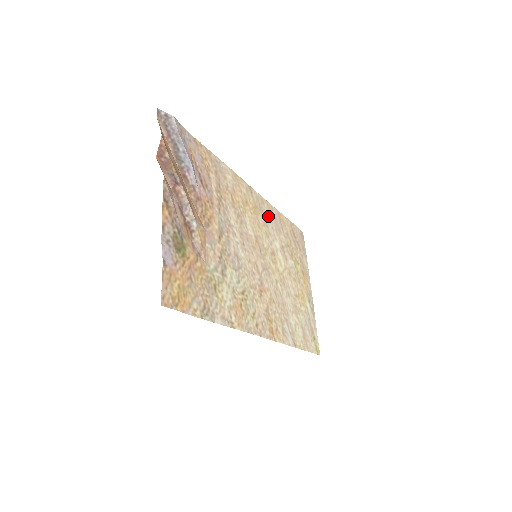
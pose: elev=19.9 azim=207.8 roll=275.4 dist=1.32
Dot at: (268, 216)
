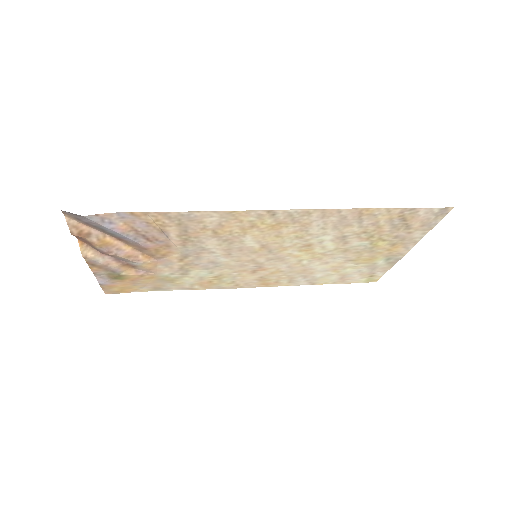
Dot at: (317, 221)
